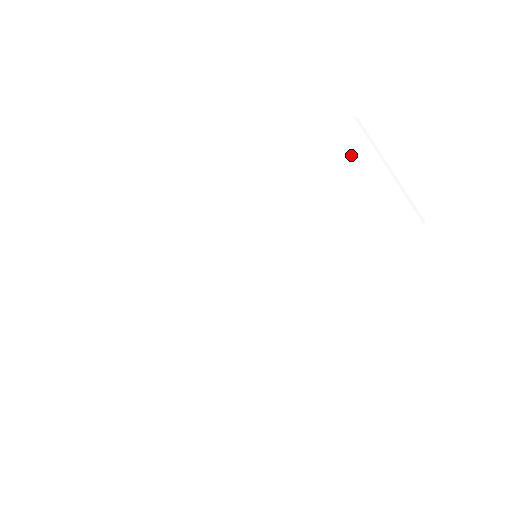
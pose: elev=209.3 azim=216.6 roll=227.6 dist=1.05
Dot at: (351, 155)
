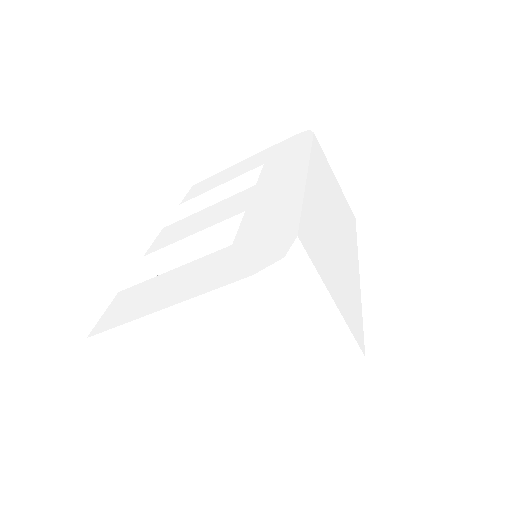
Dot at: (324, 170)
